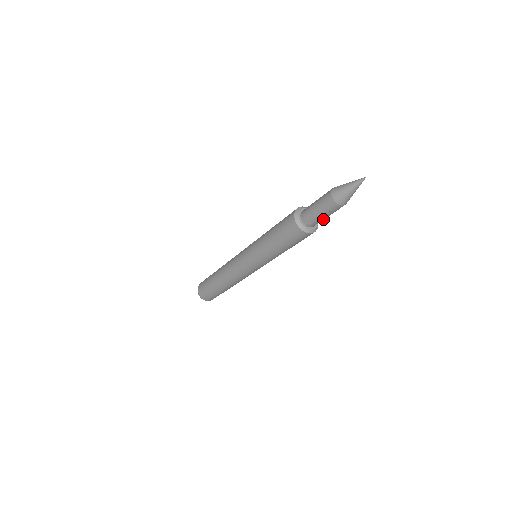
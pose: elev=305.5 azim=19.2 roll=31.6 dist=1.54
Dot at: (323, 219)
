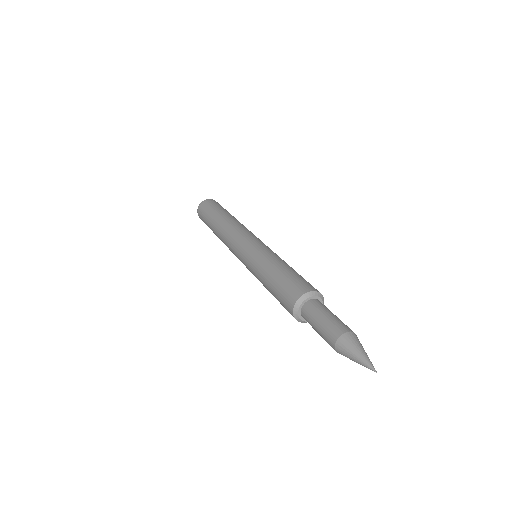
Dot at: occluded
